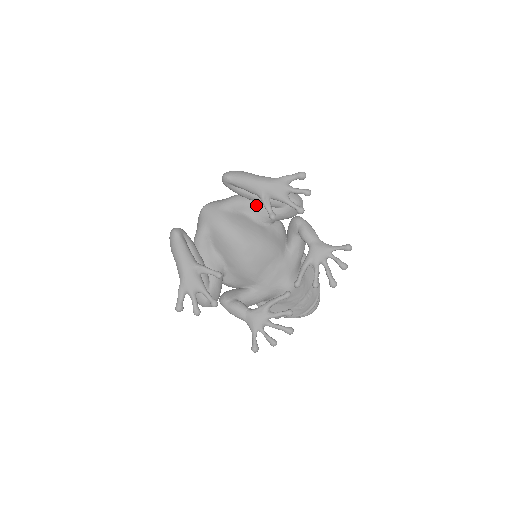
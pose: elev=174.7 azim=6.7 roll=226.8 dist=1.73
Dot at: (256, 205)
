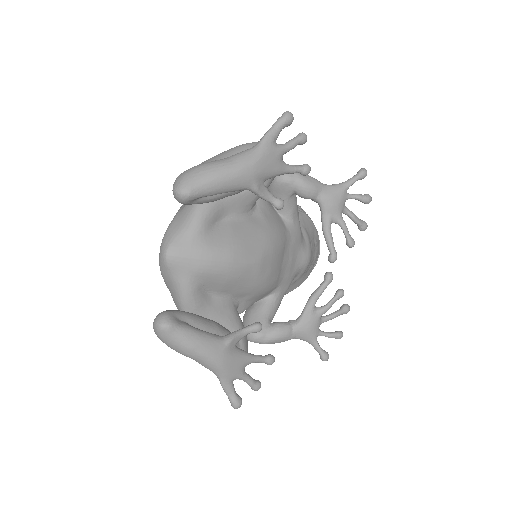
Dot at: (232, 197)
